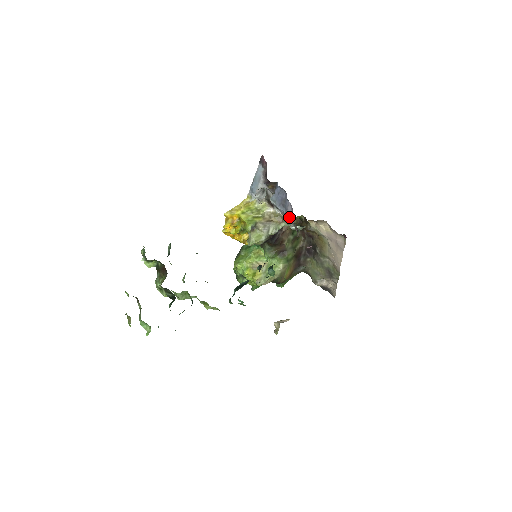
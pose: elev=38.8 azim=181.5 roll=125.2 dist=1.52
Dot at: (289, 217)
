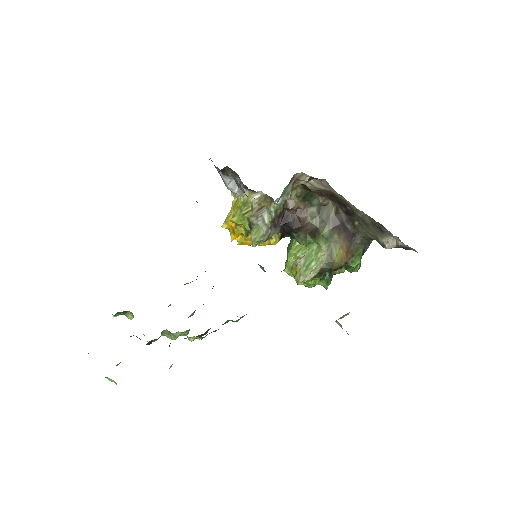
Dot at: (247, 196)
